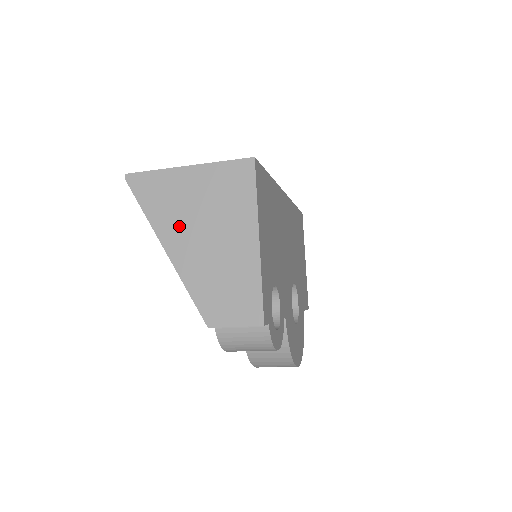
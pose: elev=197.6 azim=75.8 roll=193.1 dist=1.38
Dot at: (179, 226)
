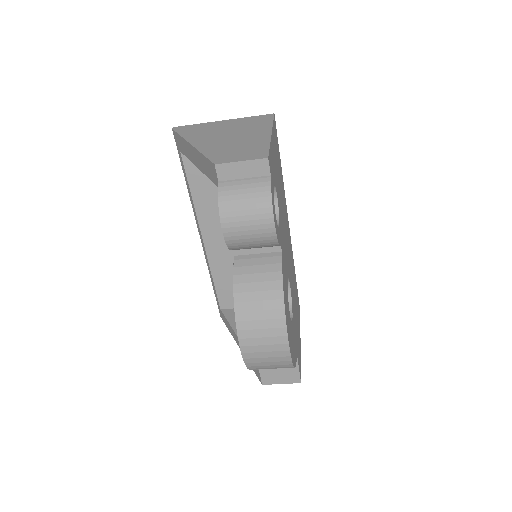
Dot at: (207, 136)
